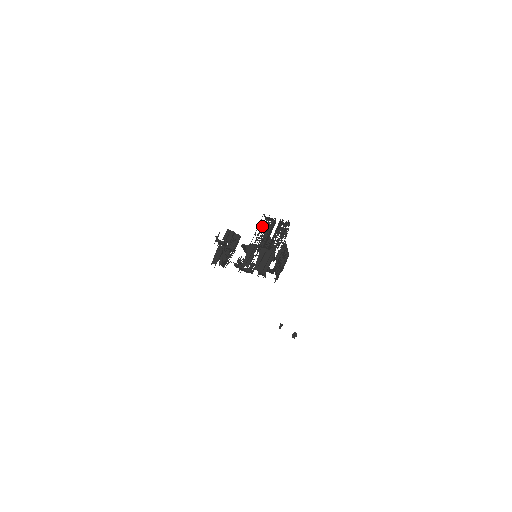
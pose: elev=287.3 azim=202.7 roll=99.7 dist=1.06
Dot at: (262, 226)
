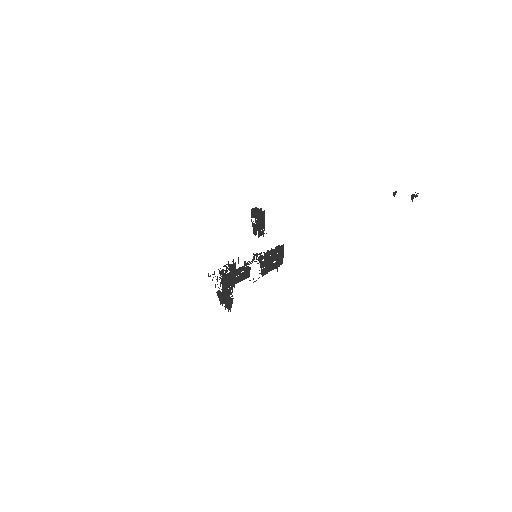
Dot at: occluded
